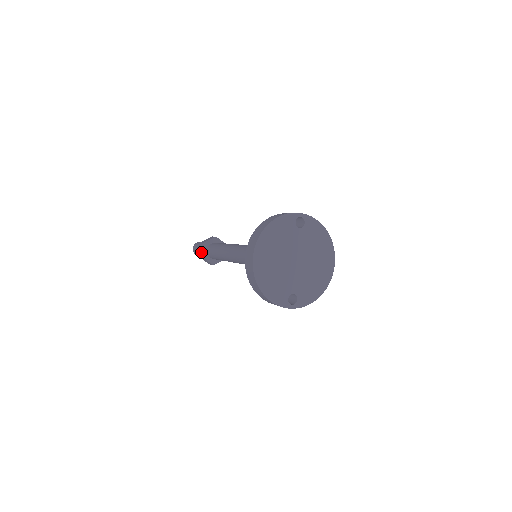
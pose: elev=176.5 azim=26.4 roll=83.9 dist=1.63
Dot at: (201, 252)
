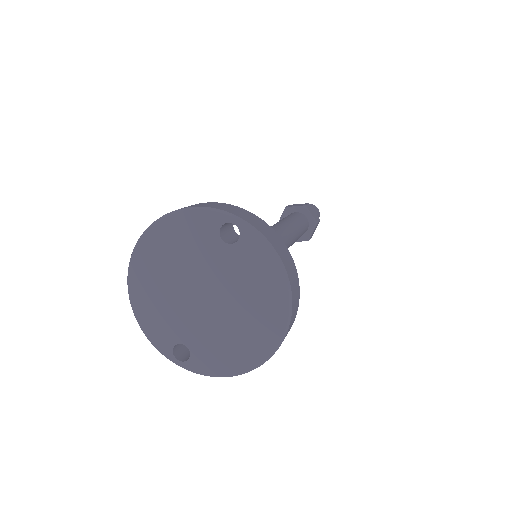
Dot at: occluded
